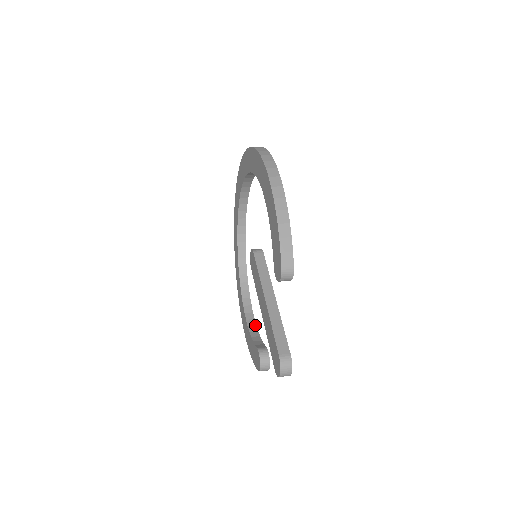
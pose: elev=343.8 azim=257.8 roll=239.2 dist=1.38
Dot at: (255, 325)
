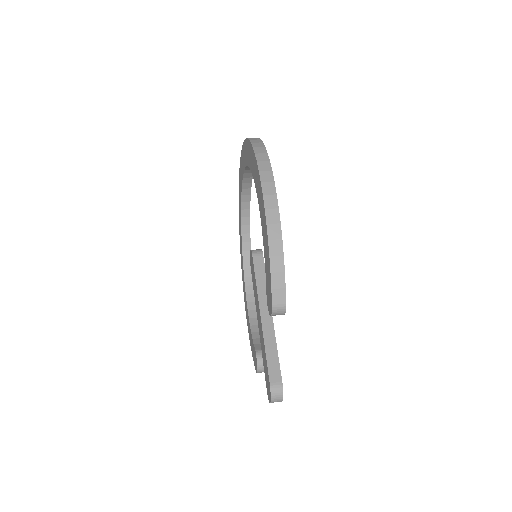
Dot at: occluded
